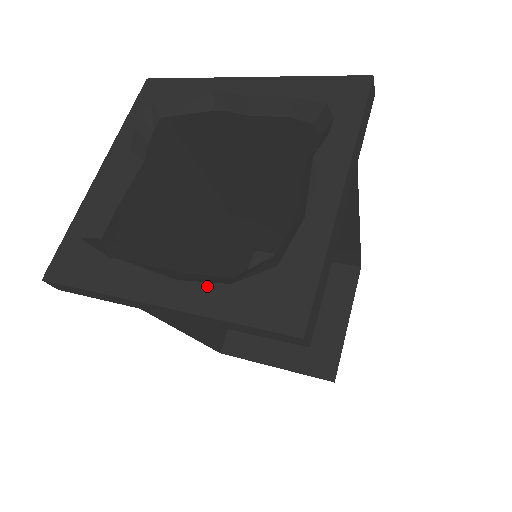
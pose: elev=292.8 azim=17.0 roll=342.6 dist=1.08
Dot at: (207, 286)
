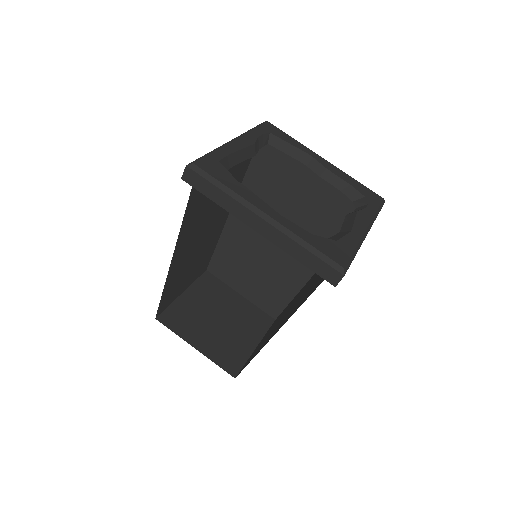
Dot at: (298, 227)
